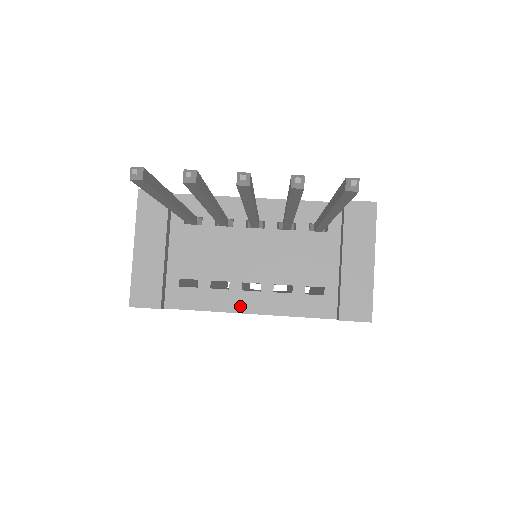
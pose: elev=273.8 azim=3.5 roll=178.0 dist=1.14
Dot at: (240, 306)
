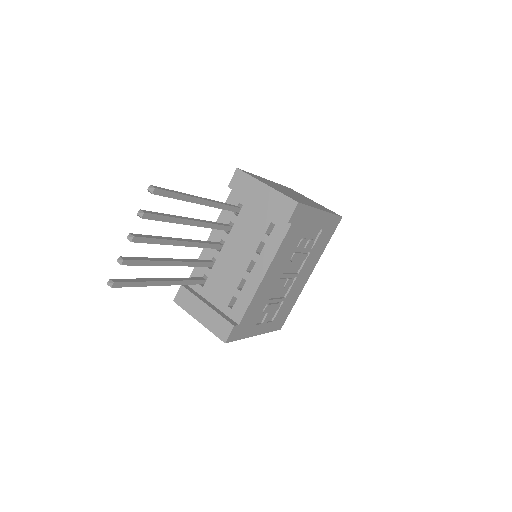
Dot at: (258, 279)
